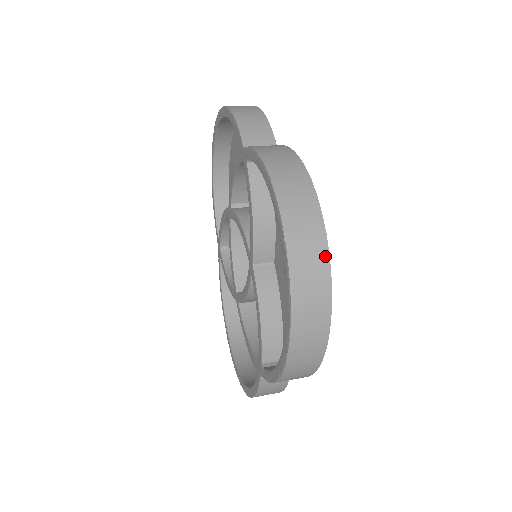
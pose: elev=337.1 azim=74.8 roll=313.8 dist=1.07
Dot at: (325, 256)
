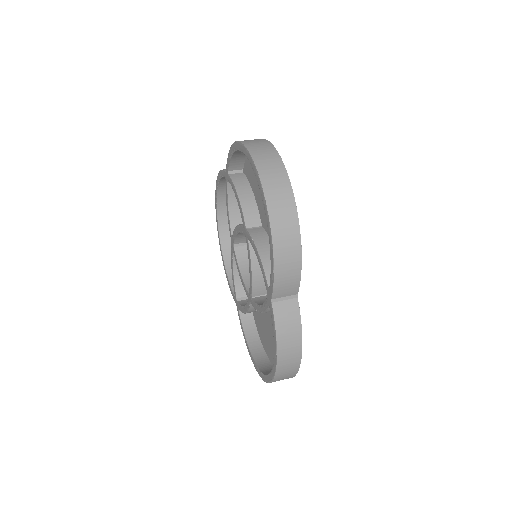
Dot at: (275, 152)
